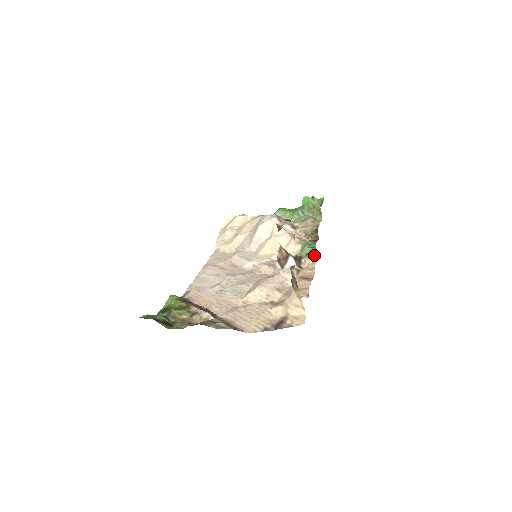
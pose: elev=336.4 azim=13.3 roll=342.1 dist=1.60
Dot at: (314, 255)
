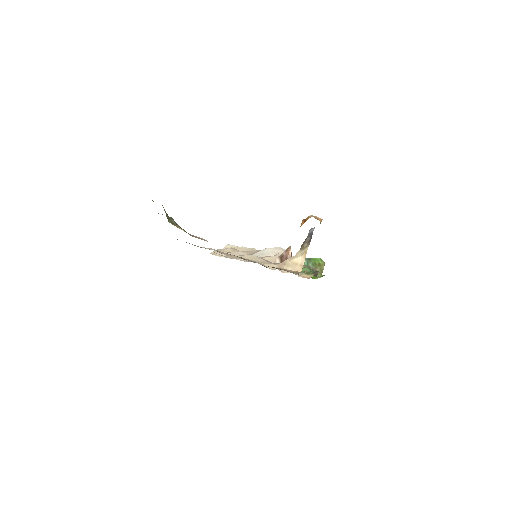
Dot at: (312, 274)
